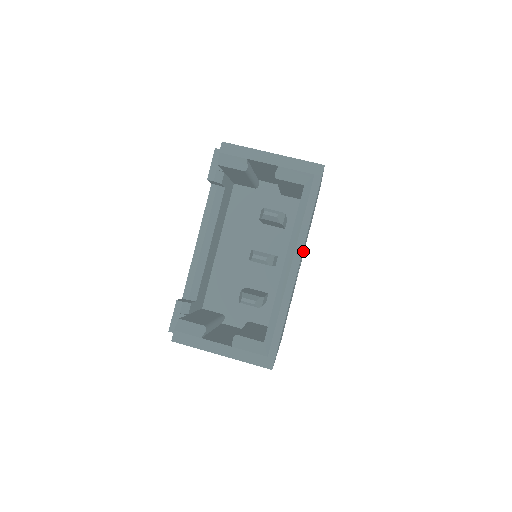
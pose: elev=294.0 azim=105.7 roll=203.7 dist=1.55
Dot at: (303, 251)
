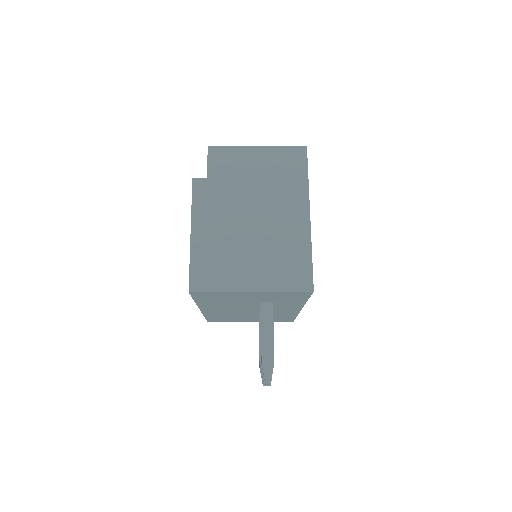
Dot at: occluded
